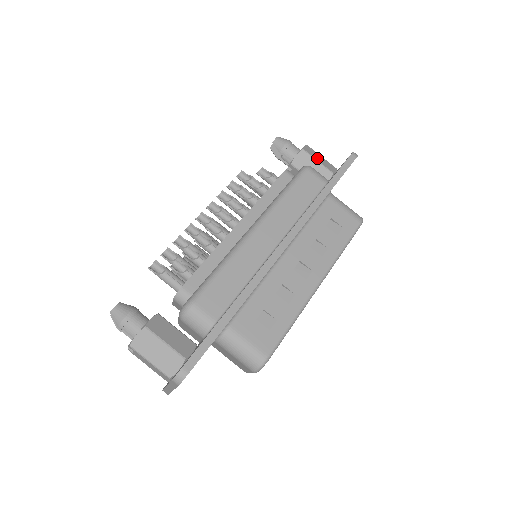
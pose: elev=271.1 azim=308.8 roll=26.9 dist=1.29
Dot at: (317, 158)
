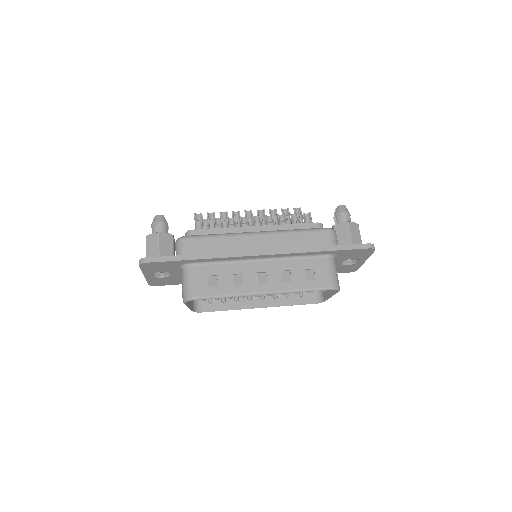
Dot at: (353, 234)
